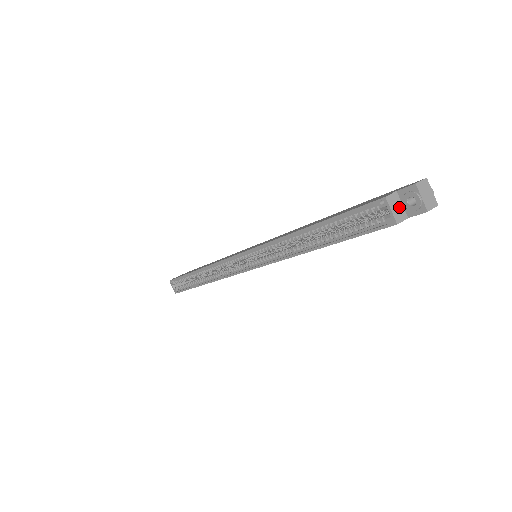
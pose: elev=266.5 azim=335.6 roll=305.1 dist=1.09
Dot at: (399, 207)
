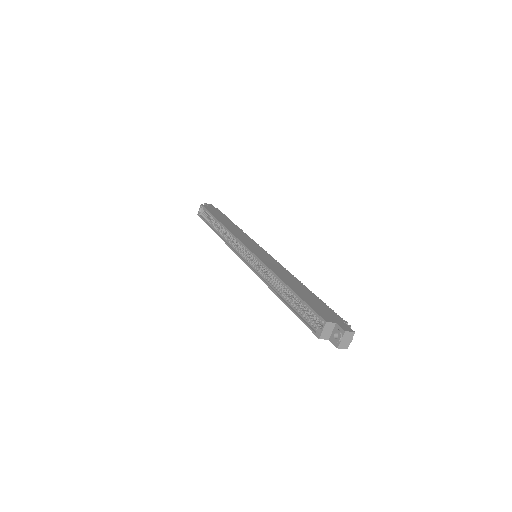
Dot at: (329, 331)
